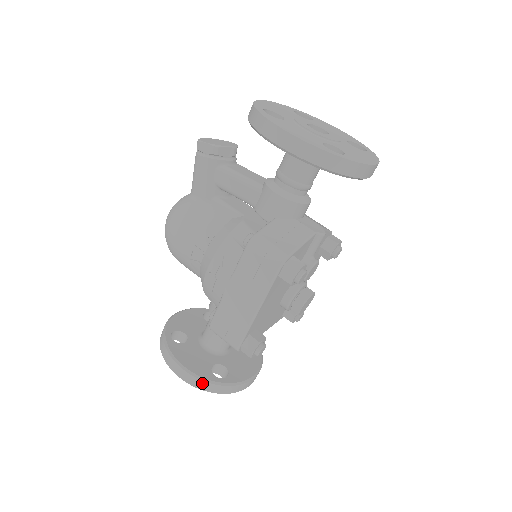
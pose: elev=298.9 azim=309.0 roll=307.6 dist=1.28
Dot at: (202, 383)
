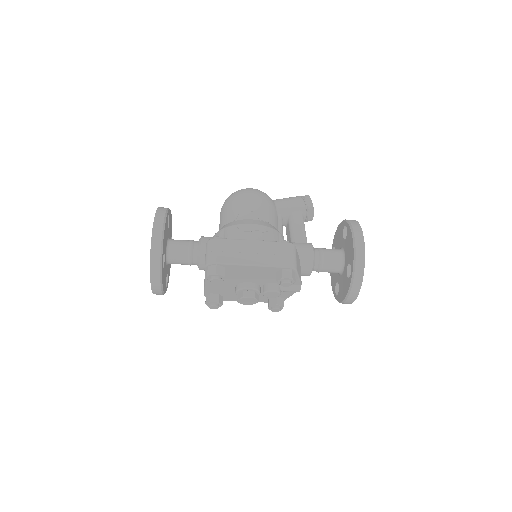
Dot at: (158, 248)
